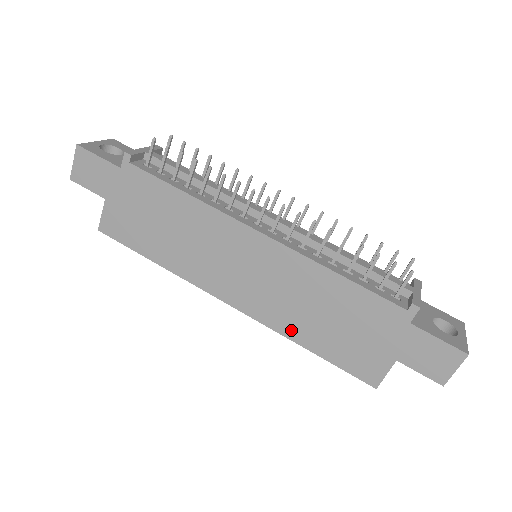
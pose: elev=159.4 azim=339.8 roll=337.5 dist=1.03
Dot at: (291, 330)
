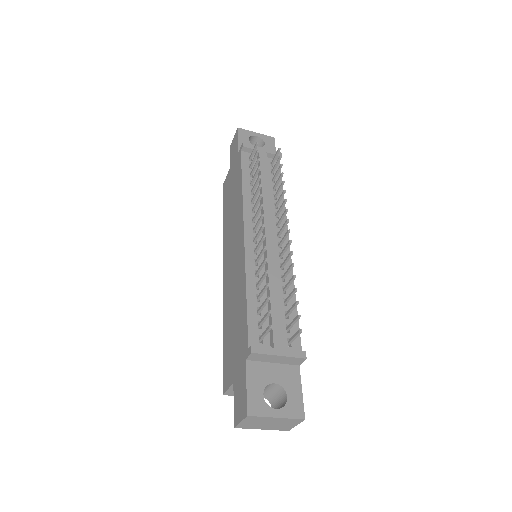
Dot at: (225, 314)
